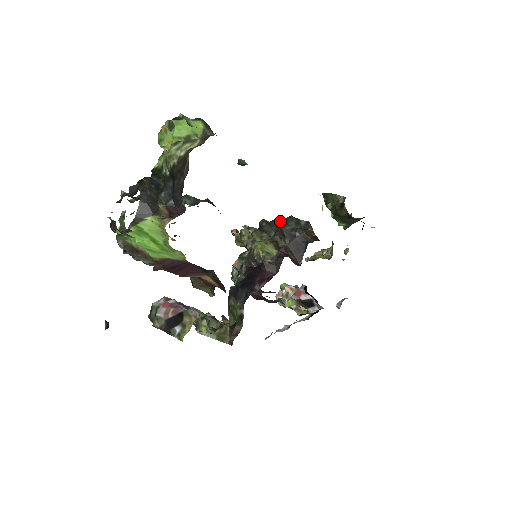
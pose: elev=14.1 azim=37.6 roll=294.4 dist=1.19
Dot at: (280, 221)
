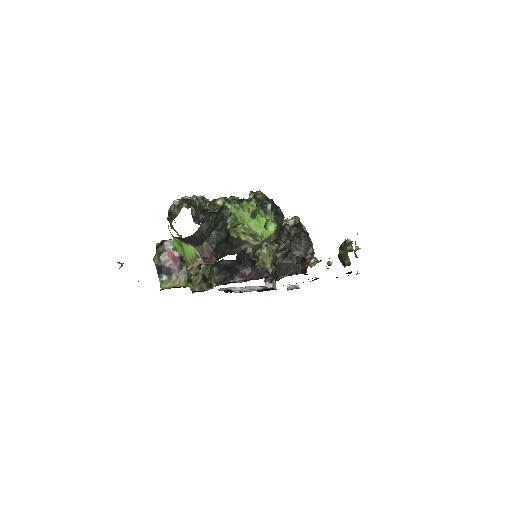
Dot at: (301, 232)
